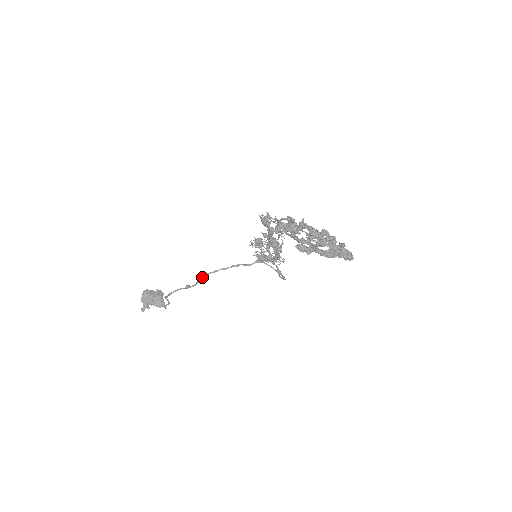
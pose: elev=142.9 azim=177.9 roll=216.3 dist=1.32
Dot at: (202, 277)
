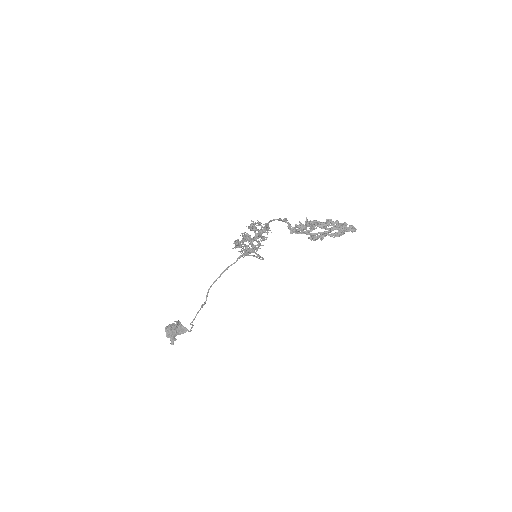
Dot at: (207, 292)
